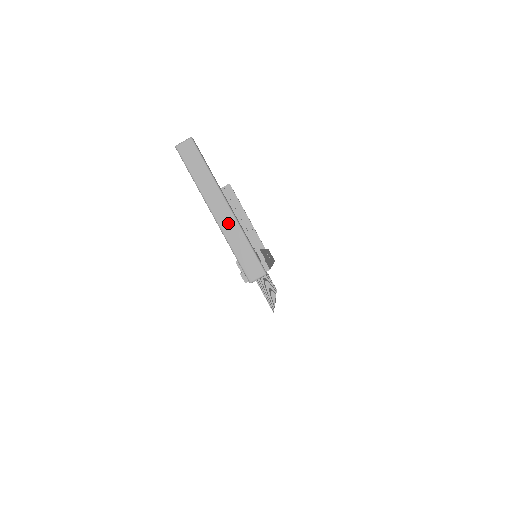
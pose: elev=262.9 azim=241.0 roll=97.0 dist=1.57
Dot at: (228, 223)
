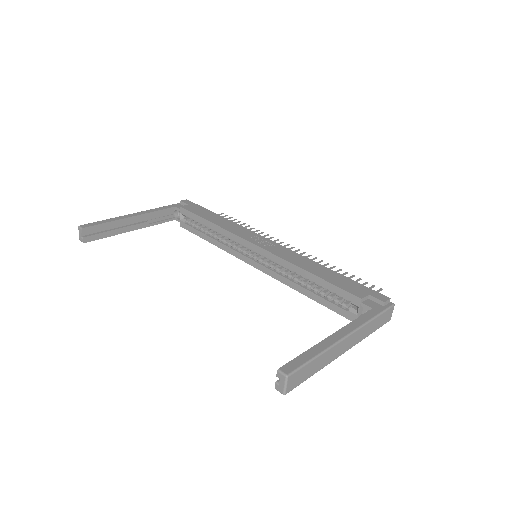
Dot at: (357, 337)
